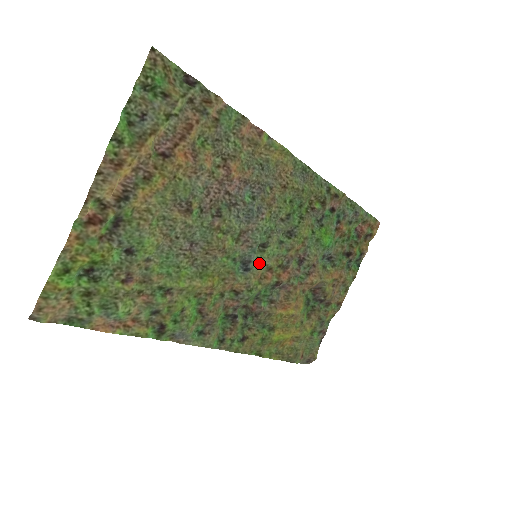
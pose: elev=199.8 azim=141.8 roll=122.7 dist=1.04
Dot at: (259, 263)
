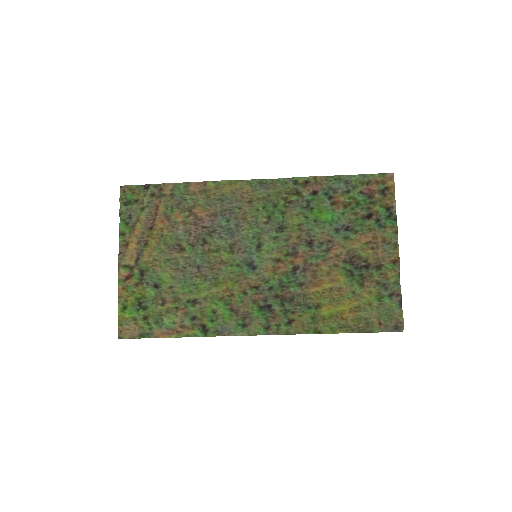
Dot at: (262, 260)
